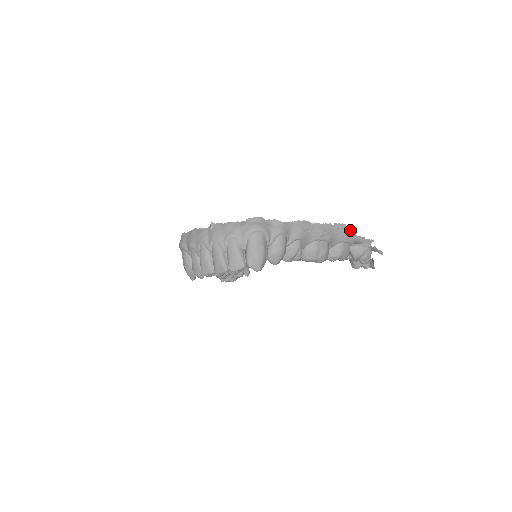
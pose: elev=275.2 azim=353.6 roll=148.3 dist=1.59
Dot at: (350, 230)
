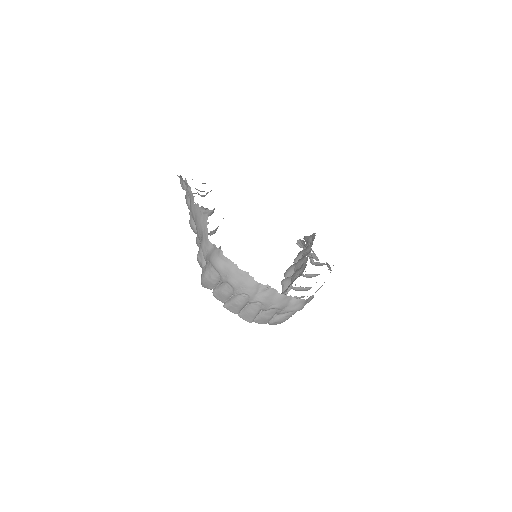
Dot at: occluded
